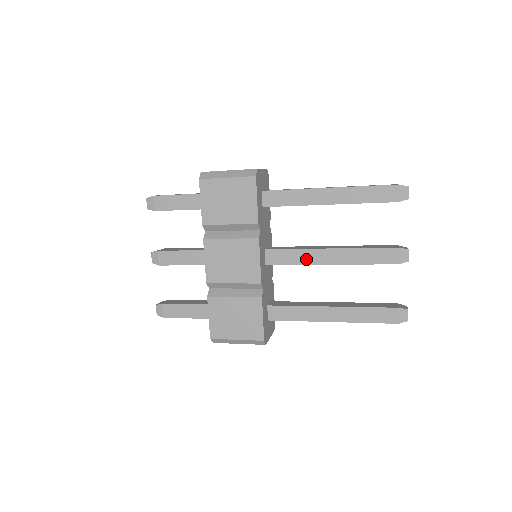
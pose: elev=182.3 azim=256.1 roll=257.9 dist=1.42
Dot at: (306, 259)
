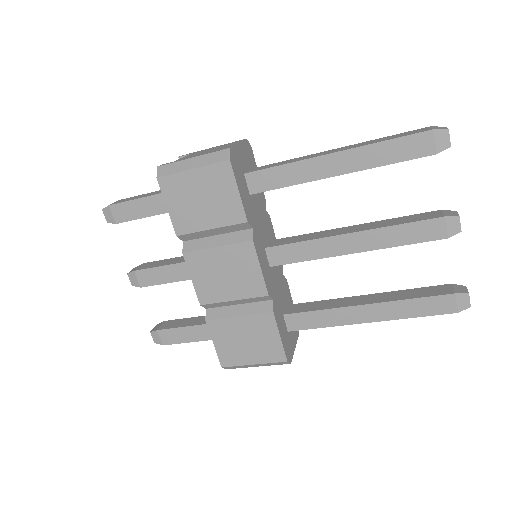
Dot at: (321, 251)
